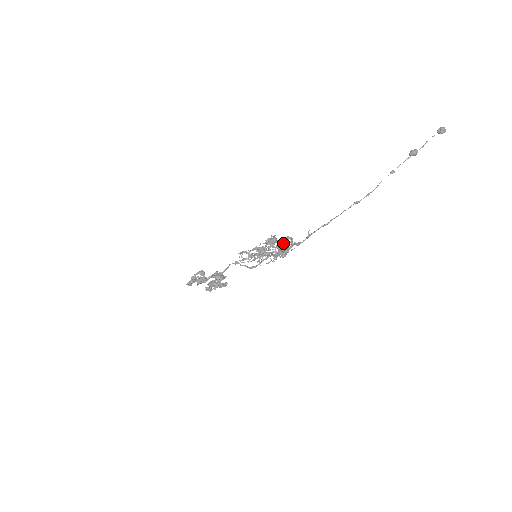
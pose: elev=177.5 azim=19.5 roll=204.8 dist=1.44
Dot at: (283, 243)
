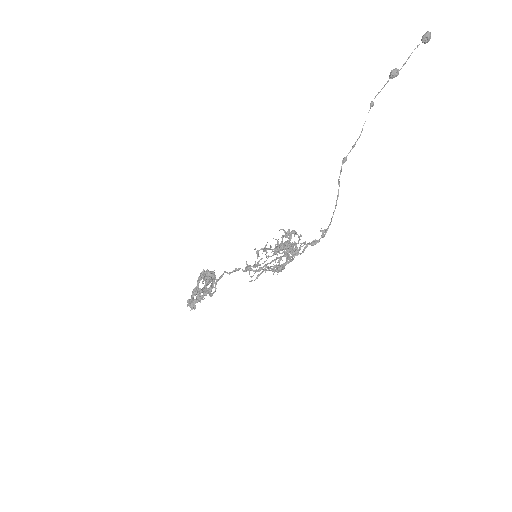
Dot at: occluded
